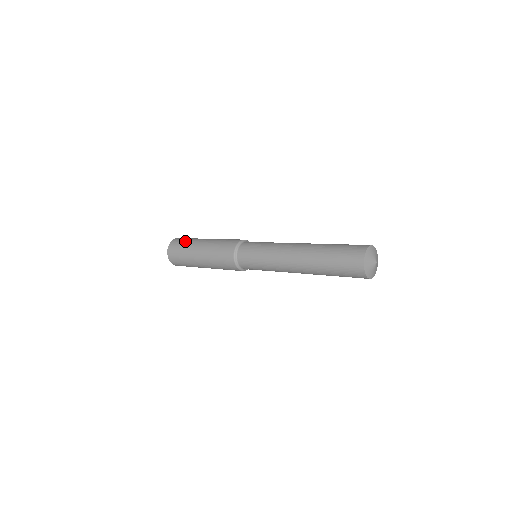
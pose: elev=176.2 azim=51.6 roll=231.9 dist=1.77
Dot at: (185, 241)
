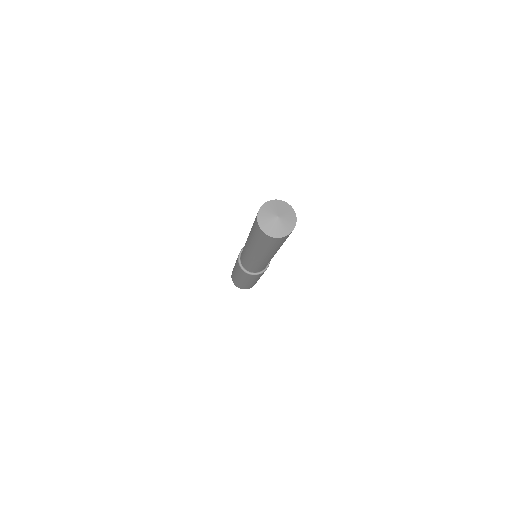
Dot at: (232, 273)
